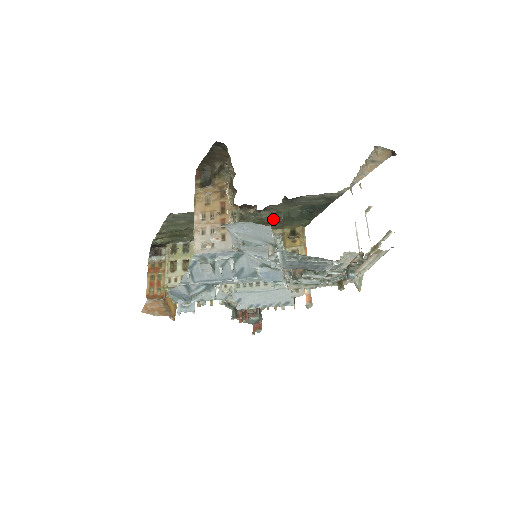
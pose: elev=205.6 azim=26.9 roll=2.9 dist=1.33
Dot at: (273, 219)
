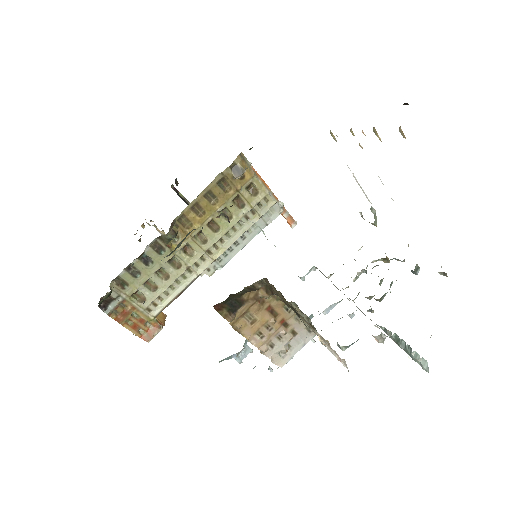
Dot at: occluded
